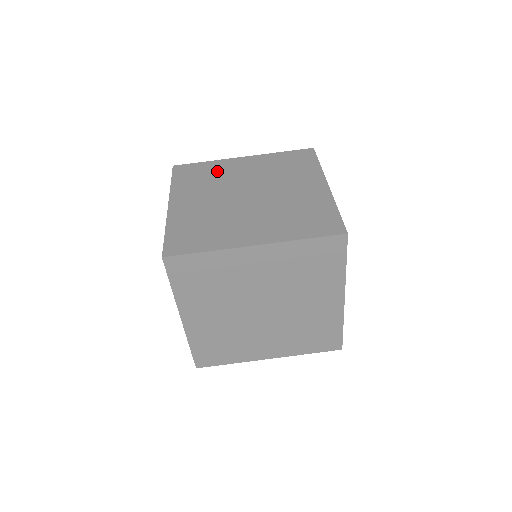
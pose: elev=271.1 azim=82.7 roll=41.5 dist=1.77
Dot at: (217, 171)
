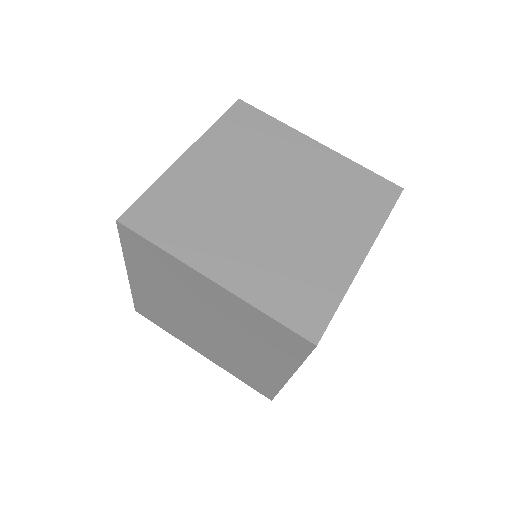
Dot at: (189, 193)
